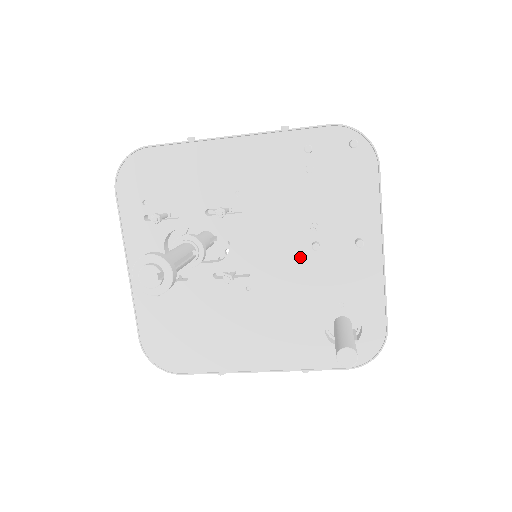
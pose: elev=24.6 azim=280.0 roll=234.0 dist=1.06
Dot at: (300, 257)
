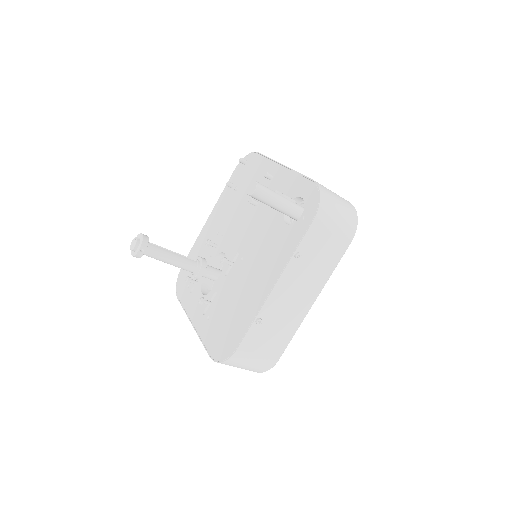
Dot at: (253, 216)
